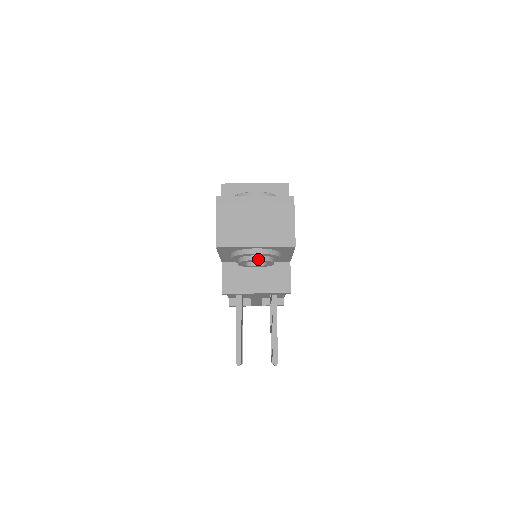
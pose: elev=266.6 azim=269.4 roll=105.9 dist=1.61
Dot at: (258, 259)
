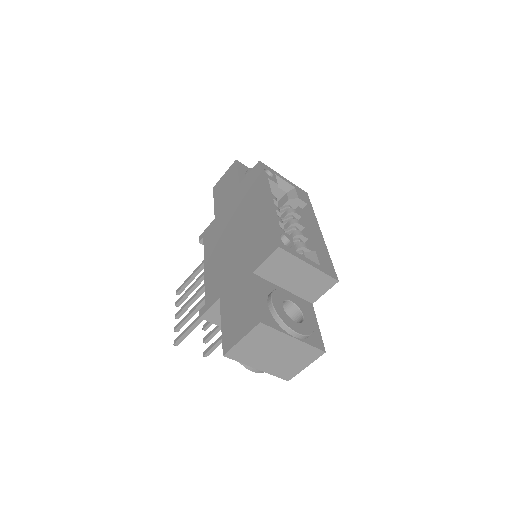
Dot at: occluded
